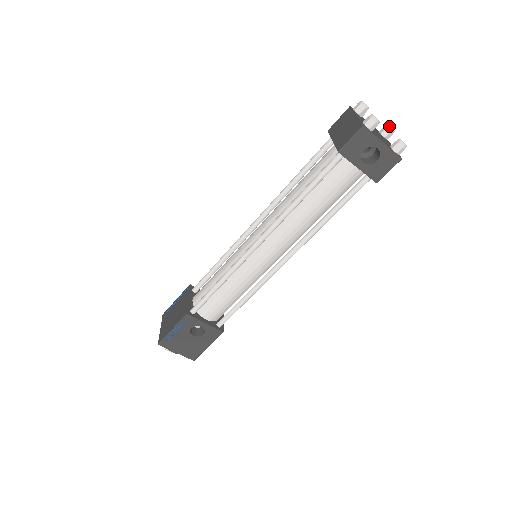
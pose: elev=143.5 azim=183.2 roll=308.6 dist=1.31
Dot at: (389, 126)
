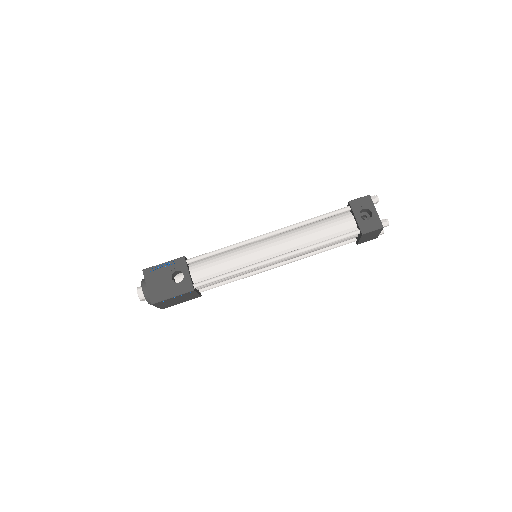
Dot at: occluded
